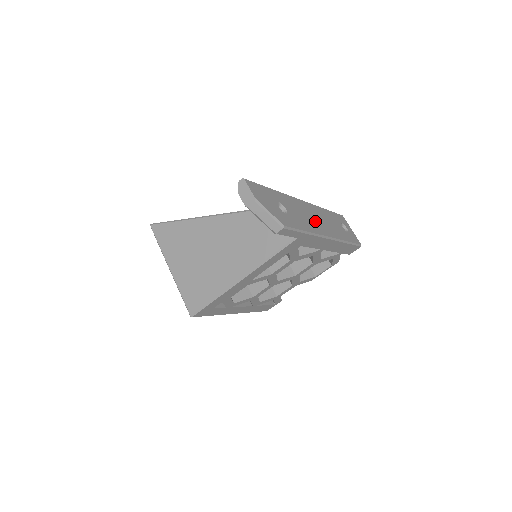
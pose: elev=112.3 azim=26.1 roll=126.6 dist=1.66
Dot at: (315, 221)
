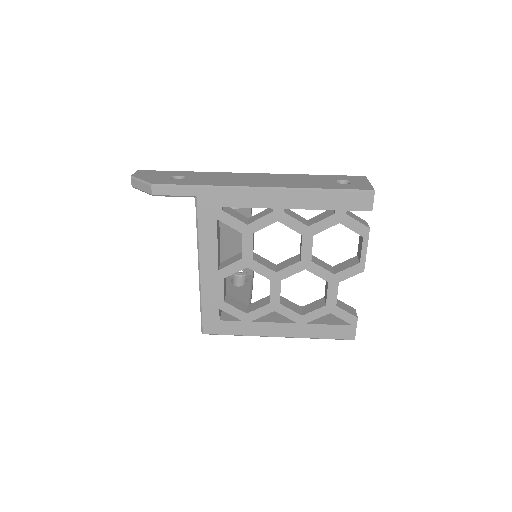
Dot at: (247, 181)
